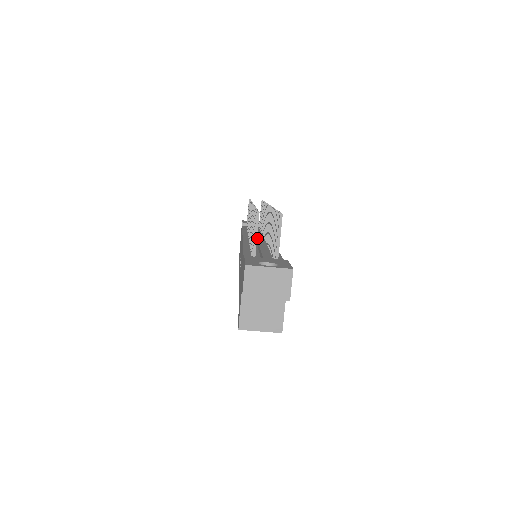
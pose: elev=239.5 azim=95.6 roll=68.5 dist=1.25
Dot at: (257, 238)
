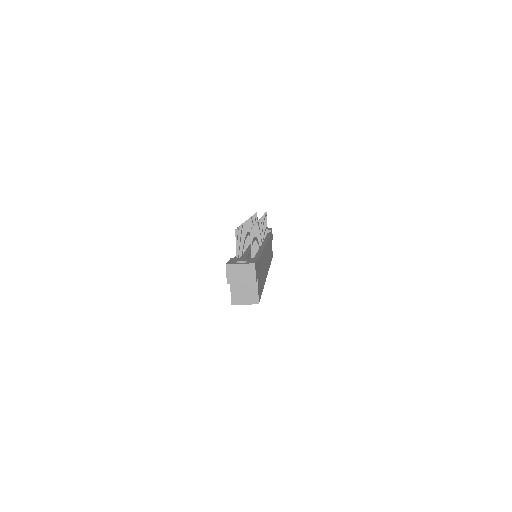
Dot at: occluded
